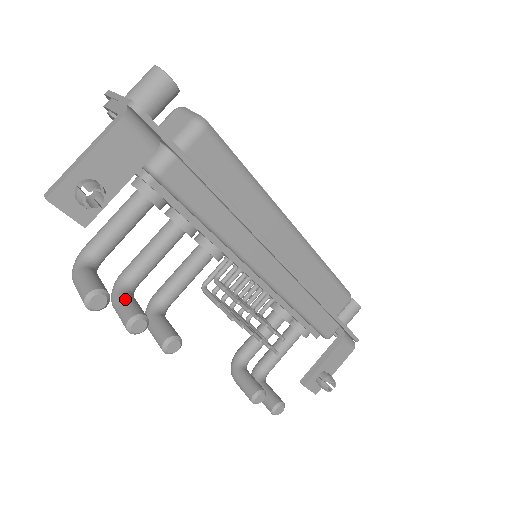
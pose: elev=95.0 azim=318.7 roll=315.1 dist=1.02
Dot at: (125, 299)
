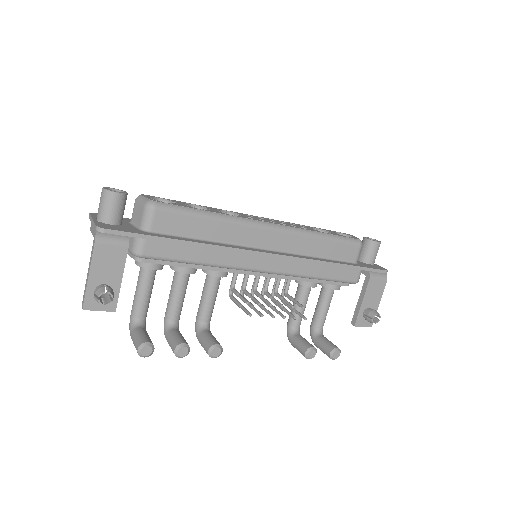
Dot at: (170, 336)
